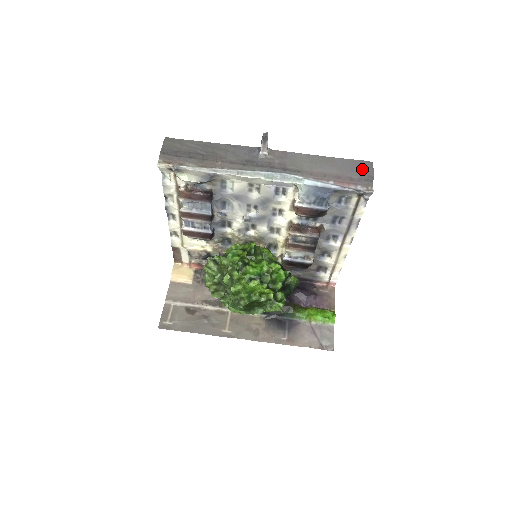
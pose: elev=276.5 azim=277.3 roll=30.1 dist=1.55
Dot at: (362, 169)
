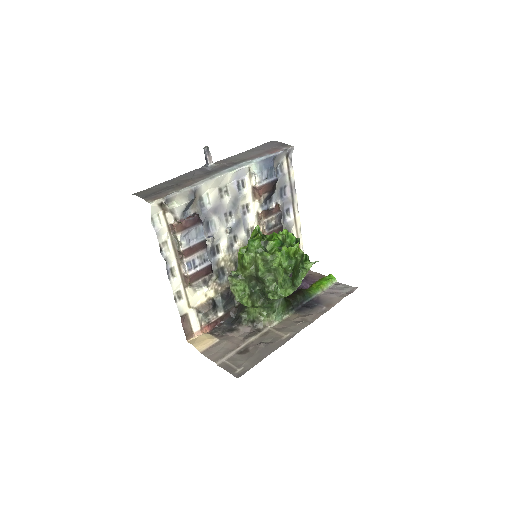
Dot at: (273, 144)
